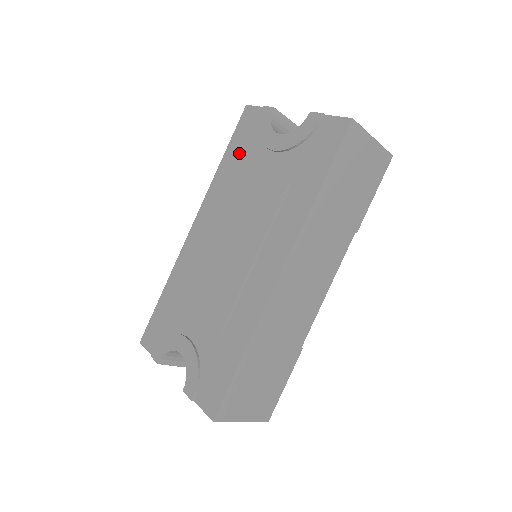
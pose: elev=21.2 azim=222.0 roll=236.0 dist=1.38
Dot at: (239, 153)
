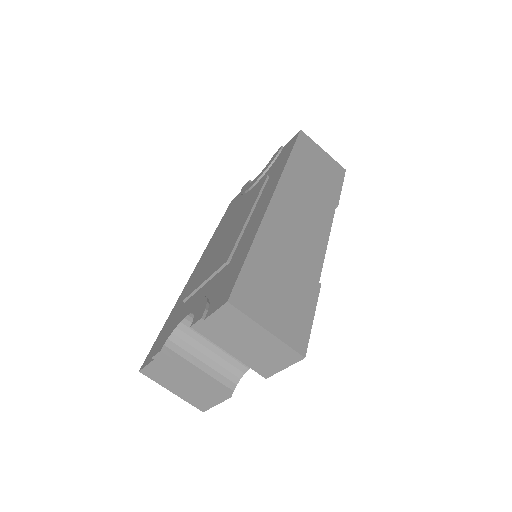
Dot at: (229, 213)
